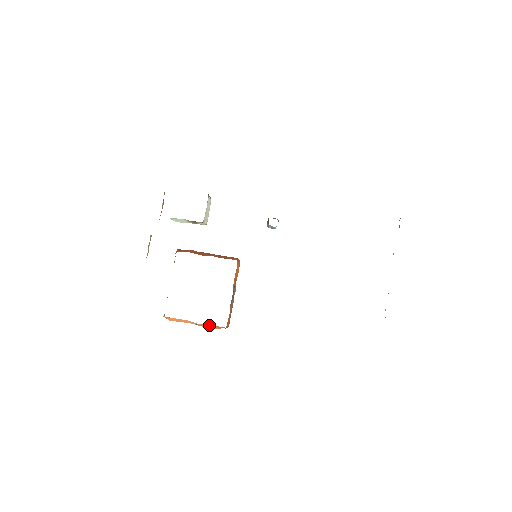
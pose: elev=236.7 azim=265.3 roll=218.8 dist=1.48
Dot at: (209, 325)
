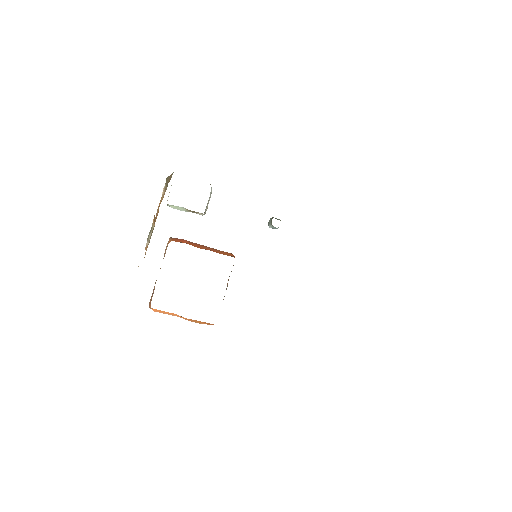
Dot at: (198, 321)
